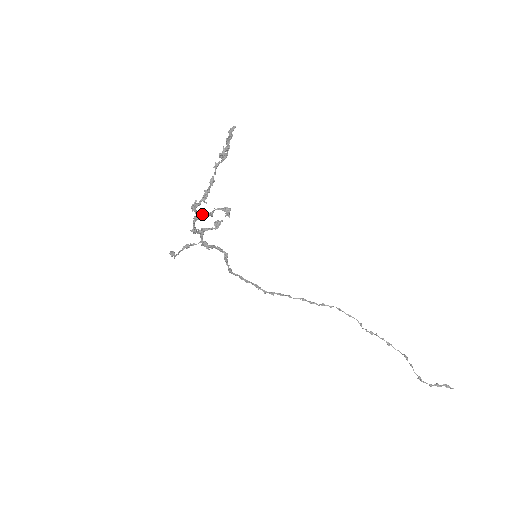
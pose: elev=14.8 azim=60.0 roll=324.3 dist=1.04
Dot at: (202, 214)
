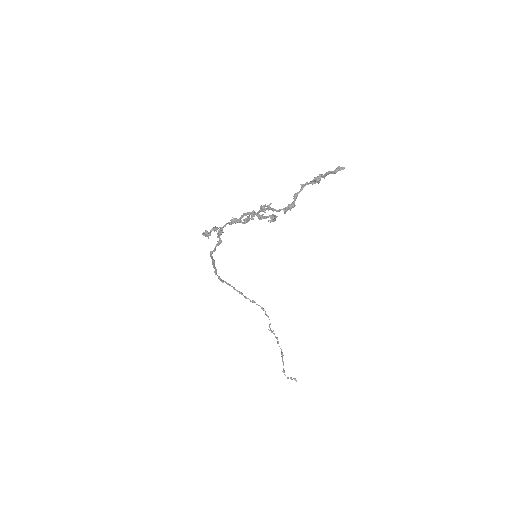
Dot at: (262, 214)
